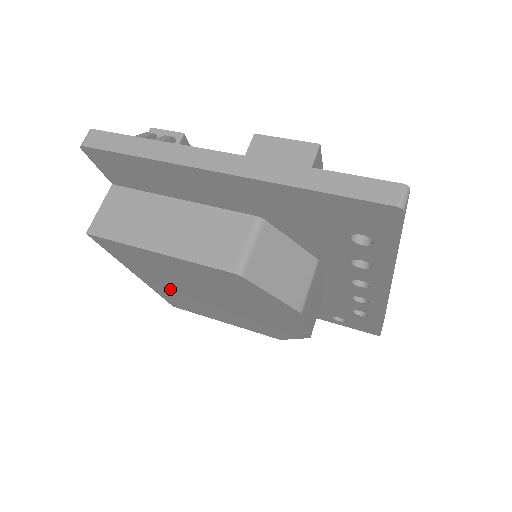
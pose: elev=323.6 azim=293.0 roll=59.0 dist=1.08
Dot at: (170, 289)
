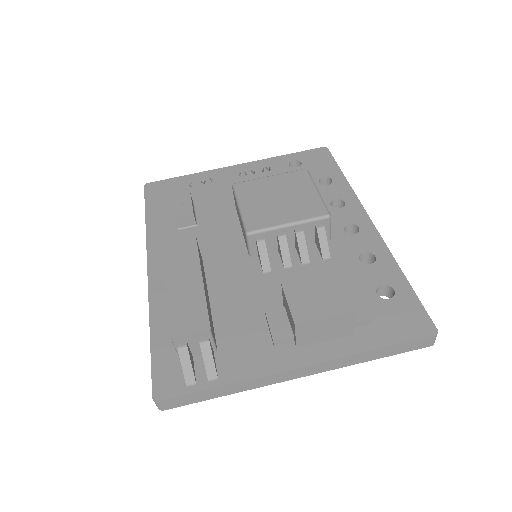
Dot at: occluded
